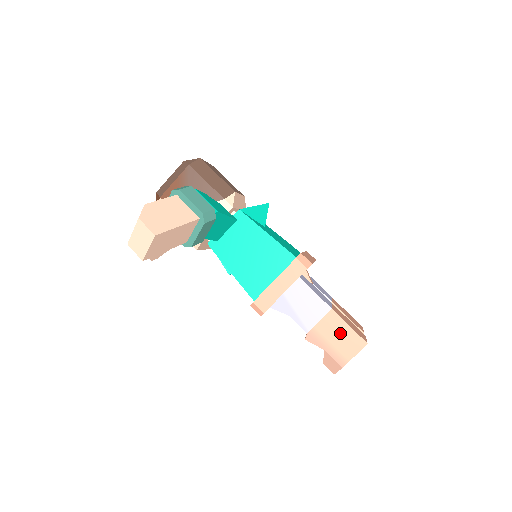
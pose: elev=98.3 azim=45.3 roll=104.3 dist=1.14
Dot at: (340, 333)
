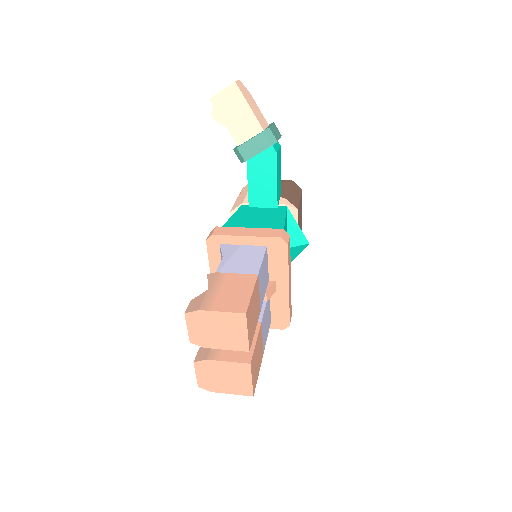
Dot at: (238, 291)
